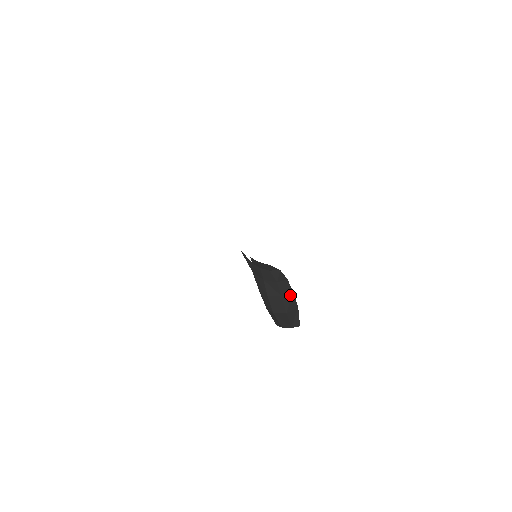
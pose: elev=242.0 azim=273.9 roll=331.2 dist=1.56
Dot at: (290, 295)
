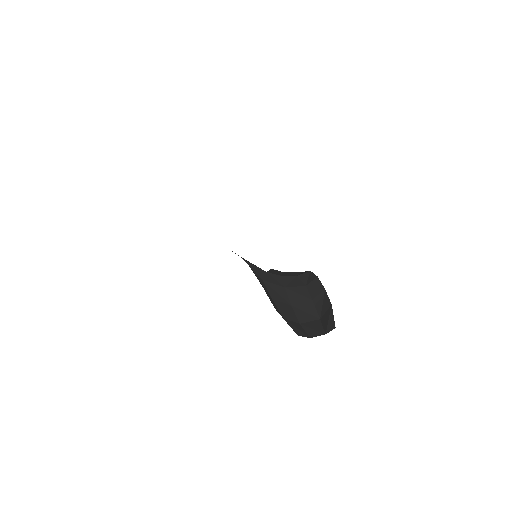
Dot at: (322, 294)
